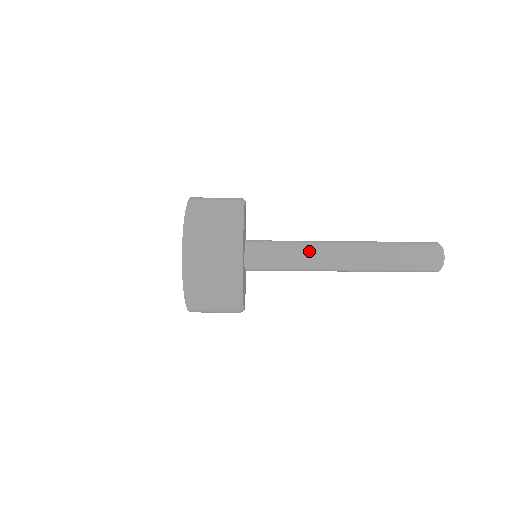
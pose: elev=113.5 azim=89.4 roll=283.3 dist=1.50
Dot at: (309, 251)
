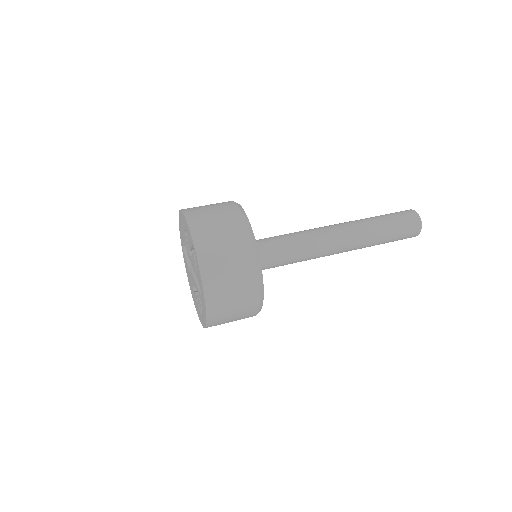
Dot at: (303, 232)
